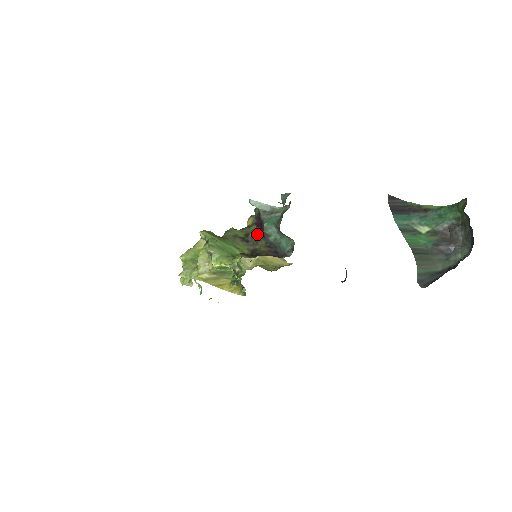
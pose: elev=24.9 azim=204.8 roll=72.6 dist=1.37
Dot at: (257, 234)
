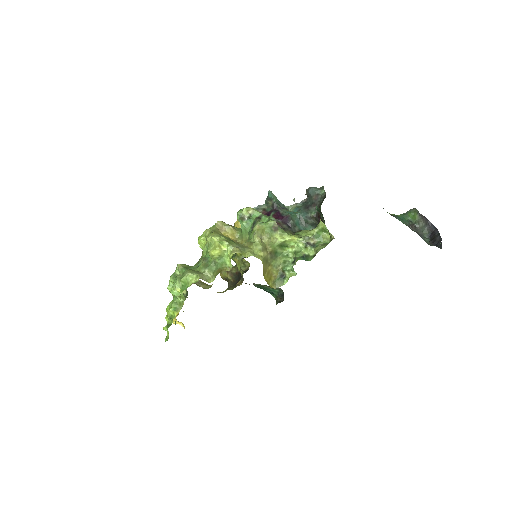
Dot at: (279, 225)
